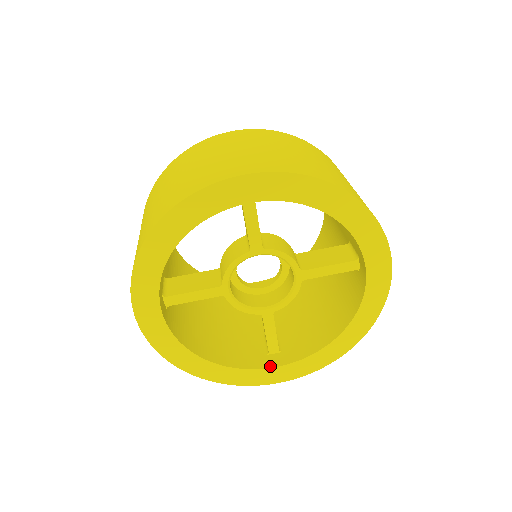
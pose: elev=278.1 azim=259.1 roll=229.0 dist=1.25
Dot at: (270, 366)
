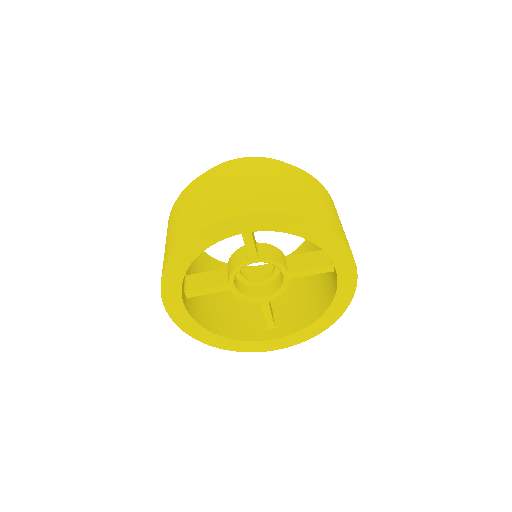
Dot at: (267, 339)
